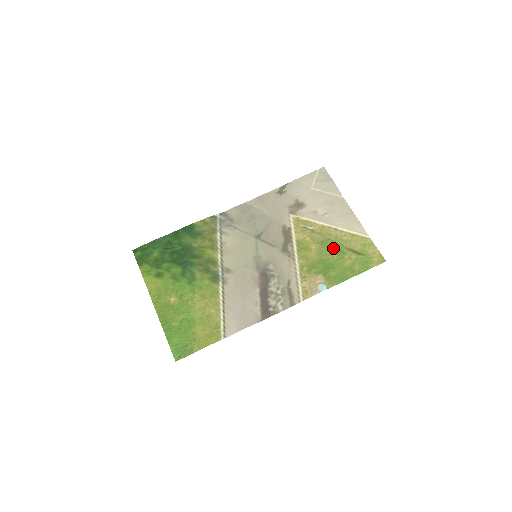
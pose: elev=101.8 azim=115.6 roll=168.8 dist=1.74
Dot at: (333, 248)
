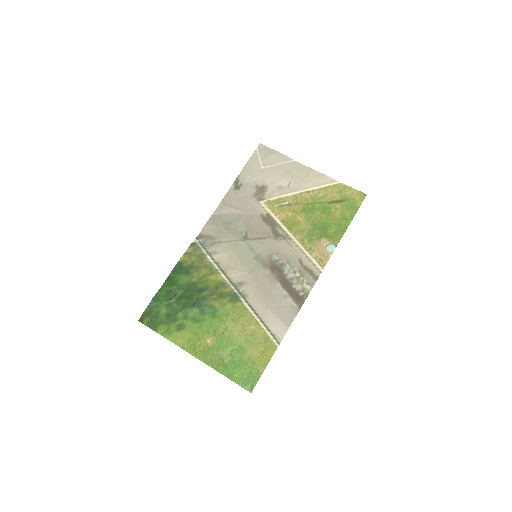
Dot at: (317, 209)
